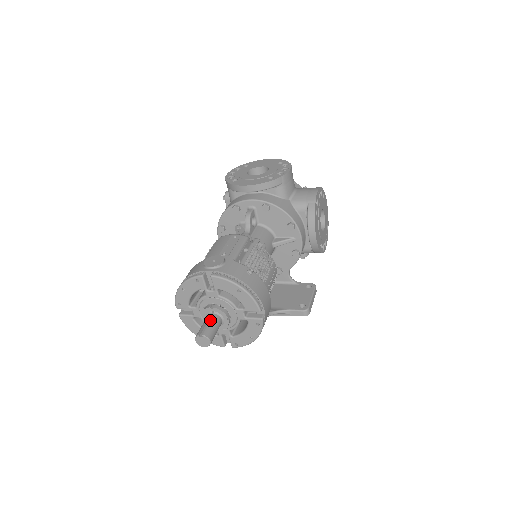
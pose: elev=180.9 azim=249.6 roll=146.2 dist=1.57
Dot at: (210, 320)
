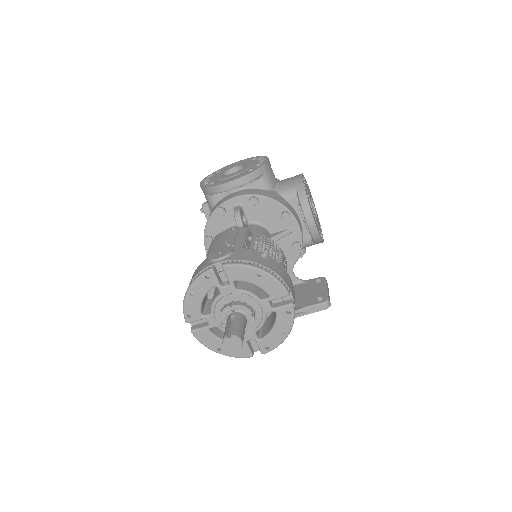
Dot at: (233, 320)
